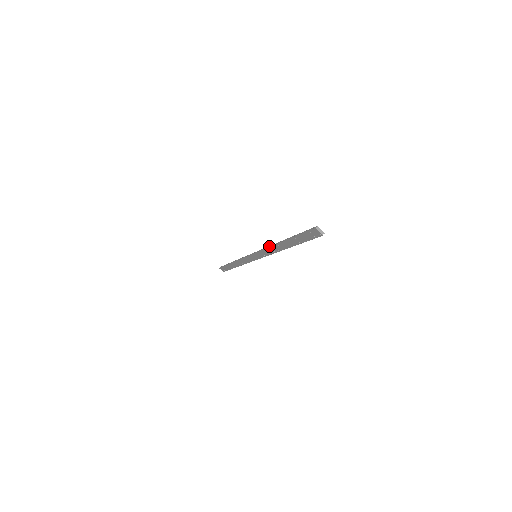
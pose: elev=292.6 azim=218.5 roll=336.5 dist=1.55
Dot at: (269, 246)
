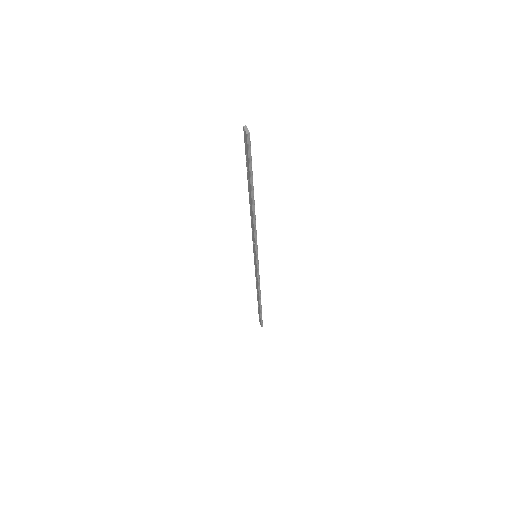
Dot at: occluded
